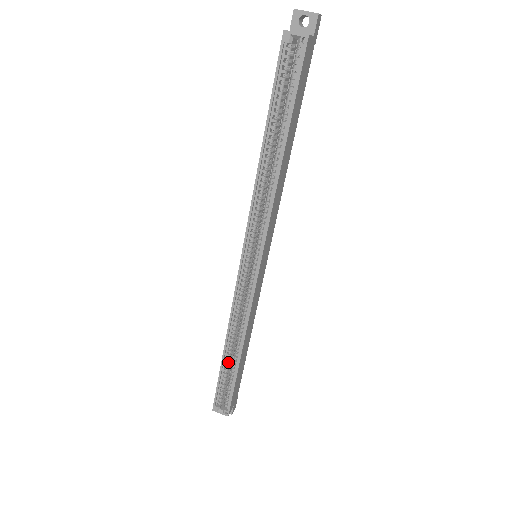
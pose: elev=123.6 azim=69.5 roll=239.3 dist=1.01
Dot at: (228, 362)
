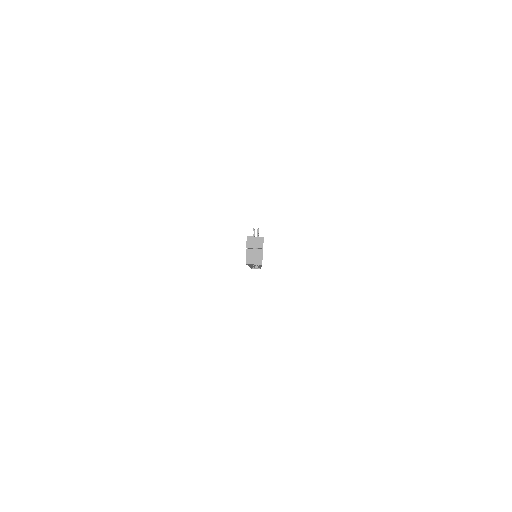
Dot at: occluded
